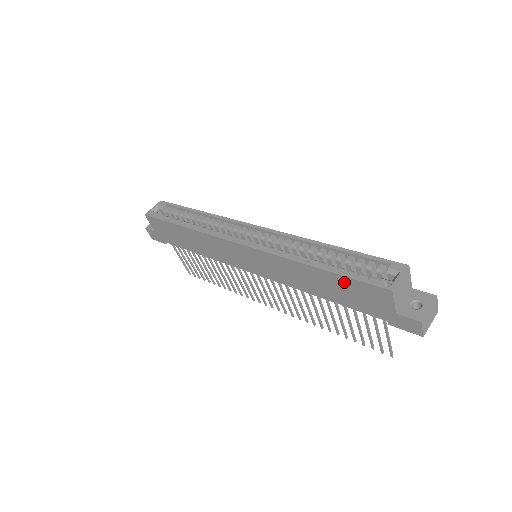
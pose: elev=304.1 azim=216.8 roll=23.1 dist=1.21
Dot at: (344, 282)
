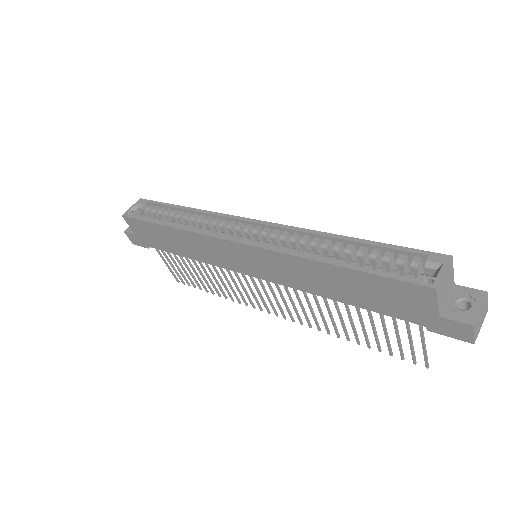
Dot at: (370, 281)
